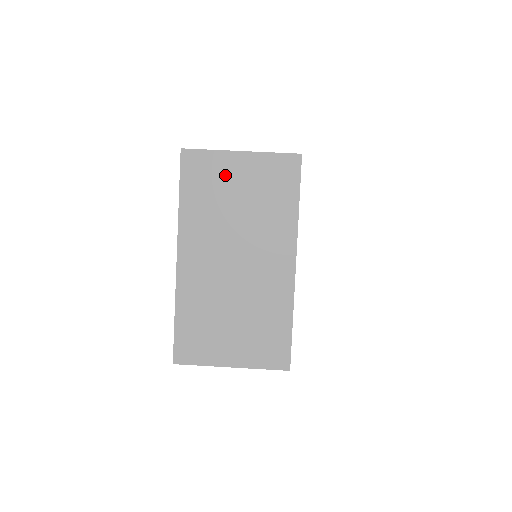
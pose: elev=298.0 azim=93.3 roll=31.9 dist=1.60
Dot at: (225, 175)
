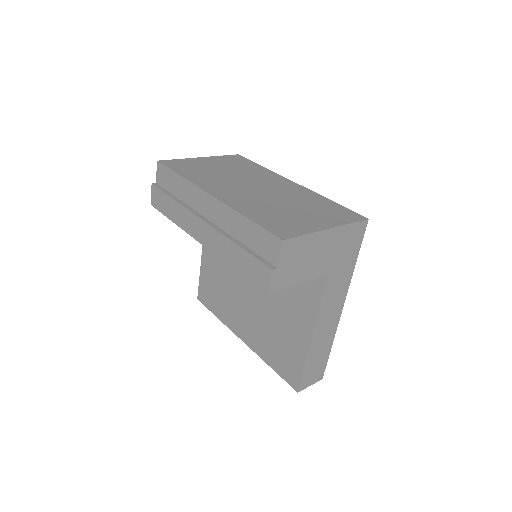
Dot at: (201, 164)
